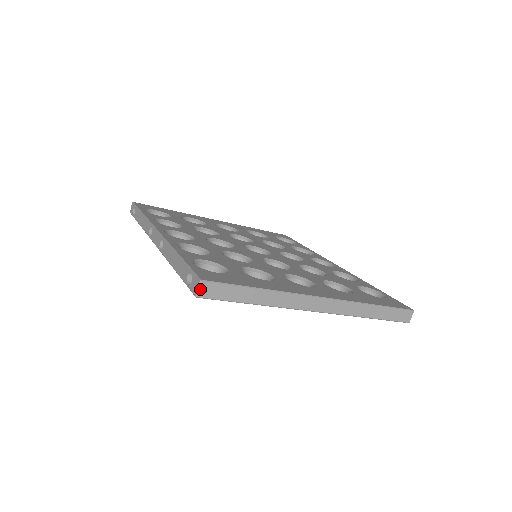
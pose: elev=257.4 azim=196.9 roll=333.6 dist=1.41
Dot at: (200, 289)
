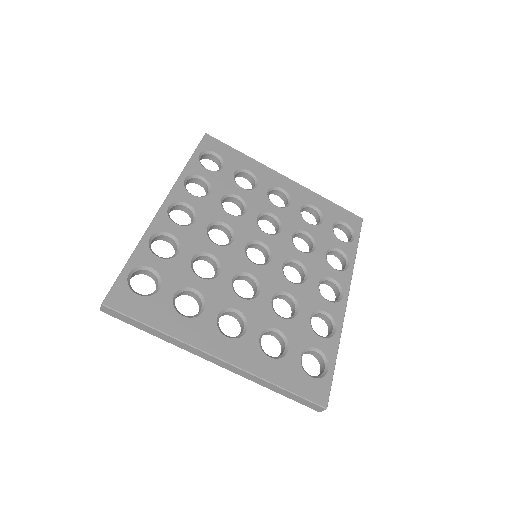
Dot at: (102, 308)
